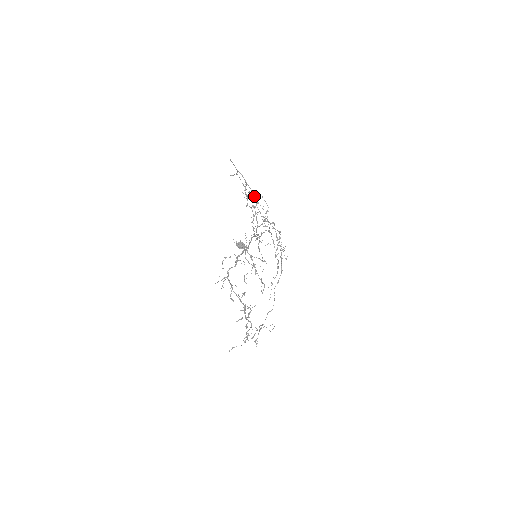
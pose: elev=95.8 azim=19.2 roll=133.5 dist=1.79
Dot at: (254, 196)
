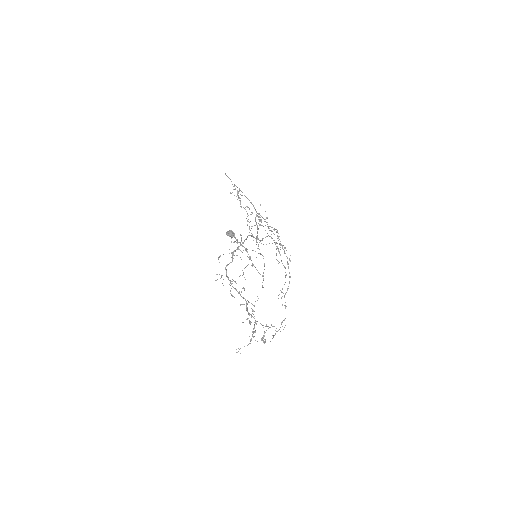
Dot at: occluded
